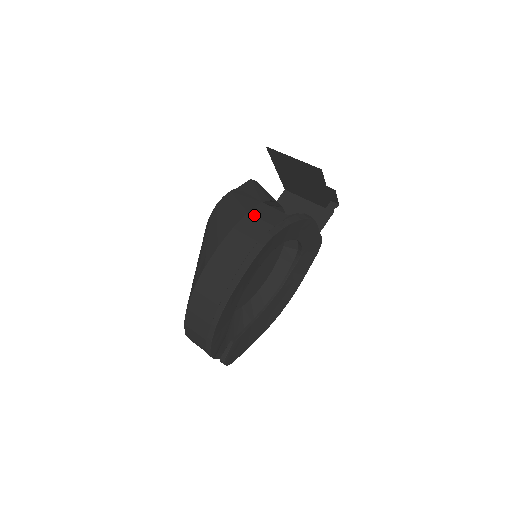
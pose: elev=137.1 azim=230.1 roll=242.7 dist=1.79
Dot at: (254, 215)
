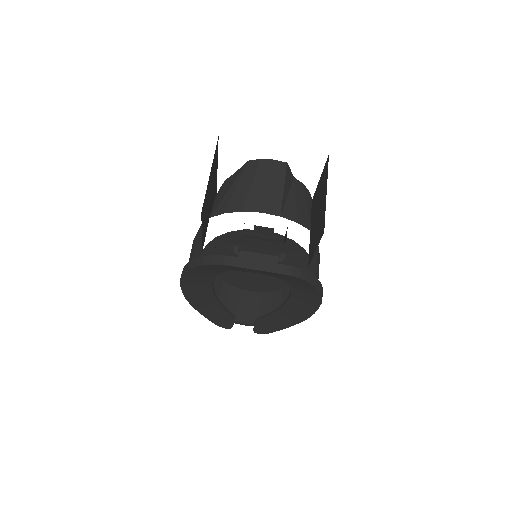
Dot at: (197, 235)
